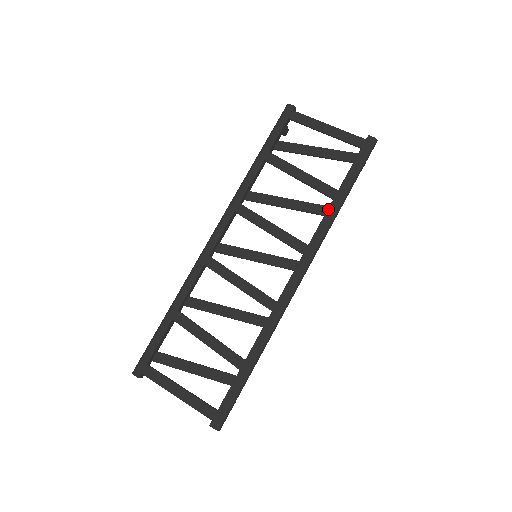
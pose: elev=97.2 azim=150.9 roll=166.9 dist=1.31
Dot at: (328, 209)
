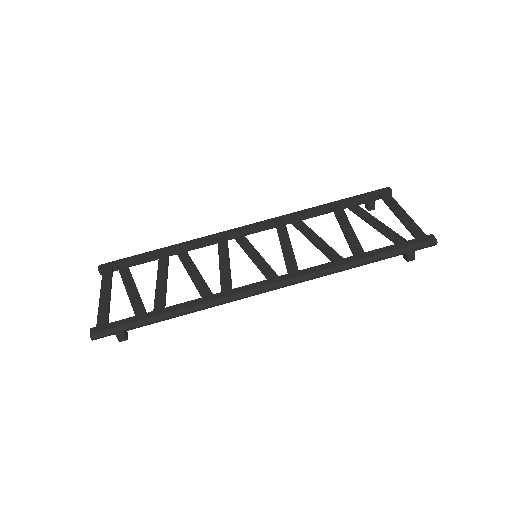
Dot at: (342, 259)
